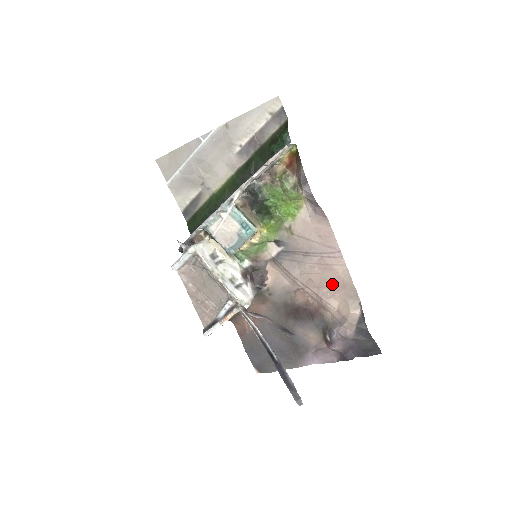
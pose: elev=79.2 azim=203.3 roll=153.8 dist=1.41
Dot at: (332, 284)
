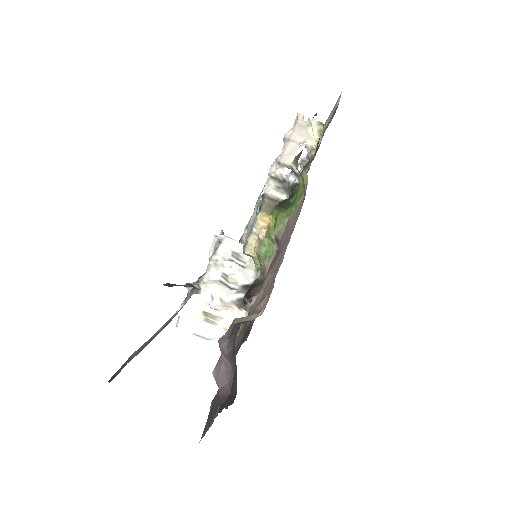
Dot at: (271, 284)
